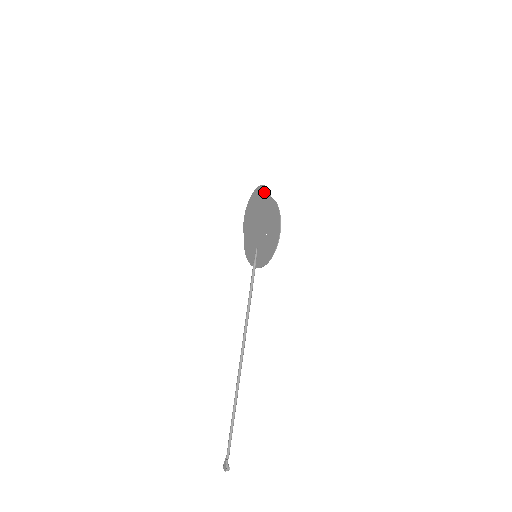
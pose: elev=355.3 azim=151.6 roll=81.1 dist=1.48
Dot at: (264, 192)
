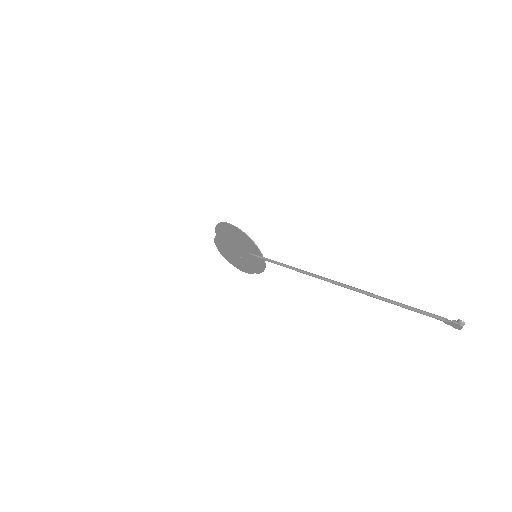
Dot at: (218, 244)
